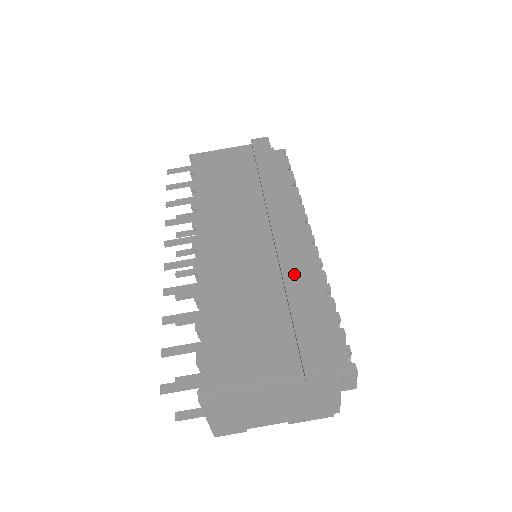
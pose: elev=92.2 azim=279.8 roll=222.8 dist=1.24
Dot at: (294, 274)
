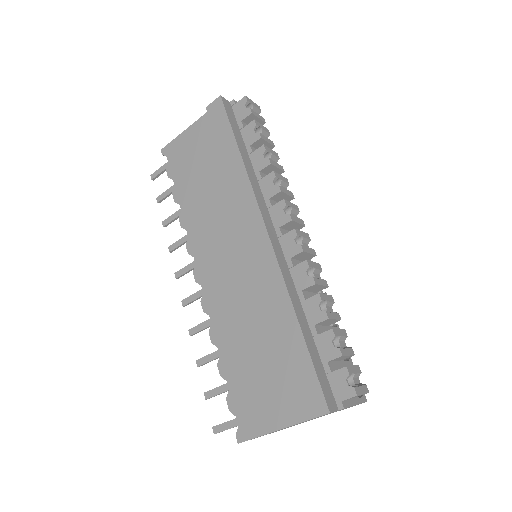
Dot at: (280, 303)
